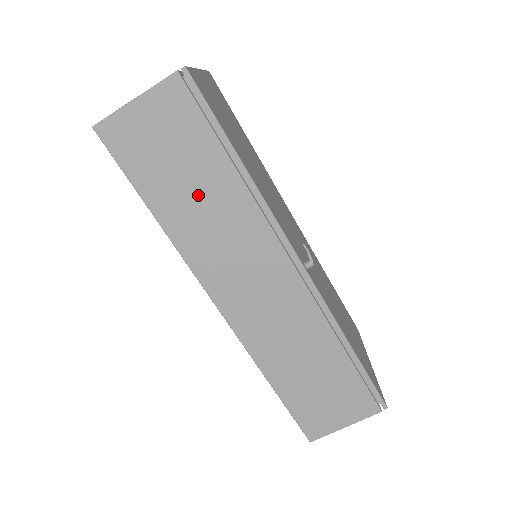
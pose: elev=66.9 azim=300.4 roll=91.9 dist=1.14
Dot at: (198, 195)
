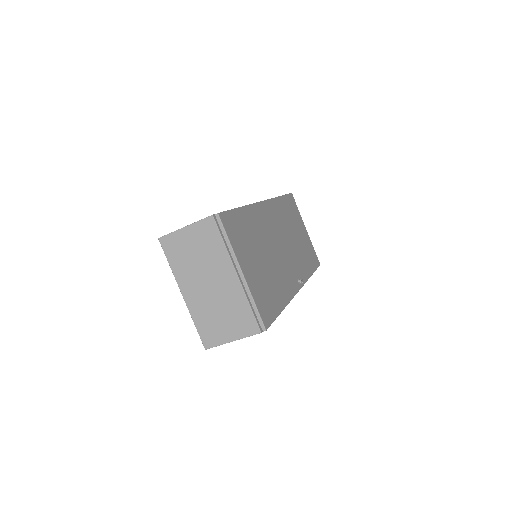
Dot at: occluded
